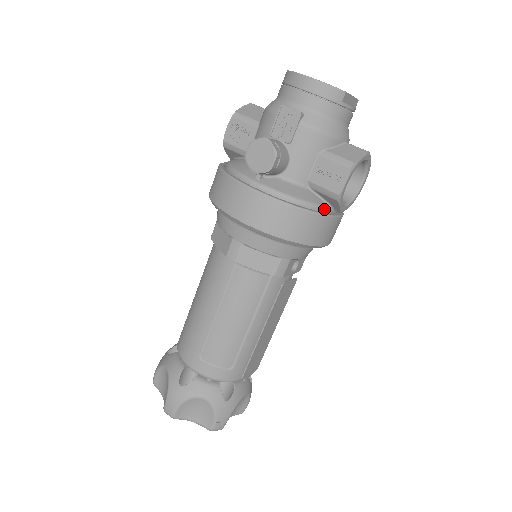
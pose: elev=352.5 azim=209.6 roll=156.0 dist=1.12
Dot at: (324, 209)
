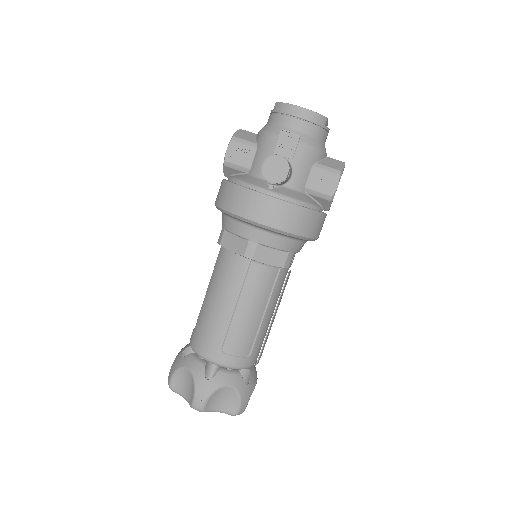
Dot at: (319, 209)
